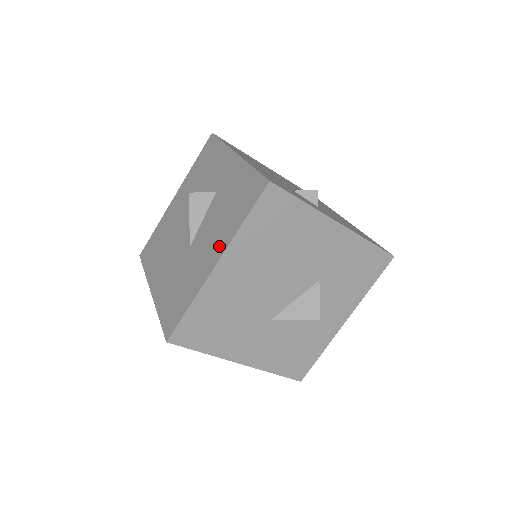
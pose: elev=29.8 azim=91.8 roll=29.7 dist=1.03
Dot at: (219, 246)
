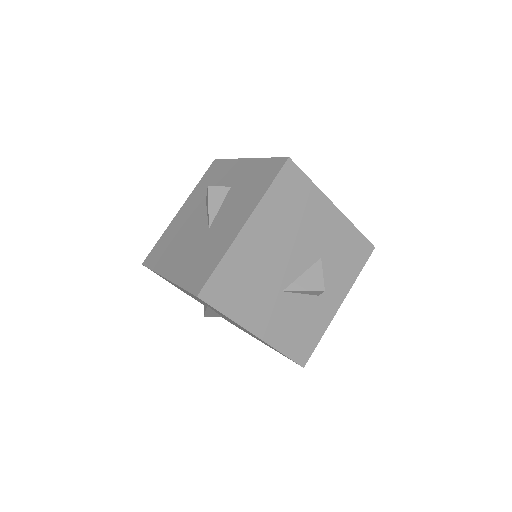
Dot at: (245, 212)
